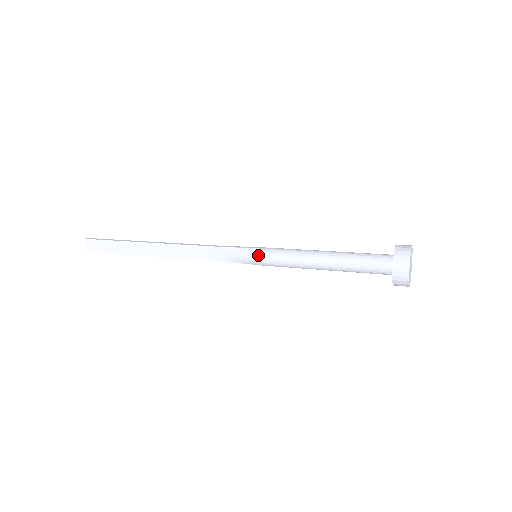
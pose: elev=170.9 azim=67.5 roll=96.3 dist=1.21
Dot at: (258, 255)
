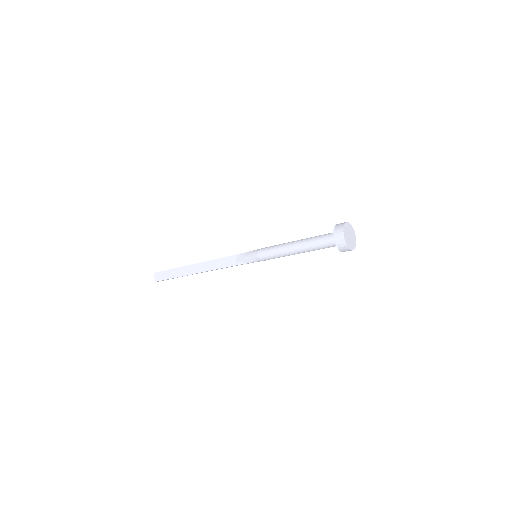
Dot at: (256, 253)
